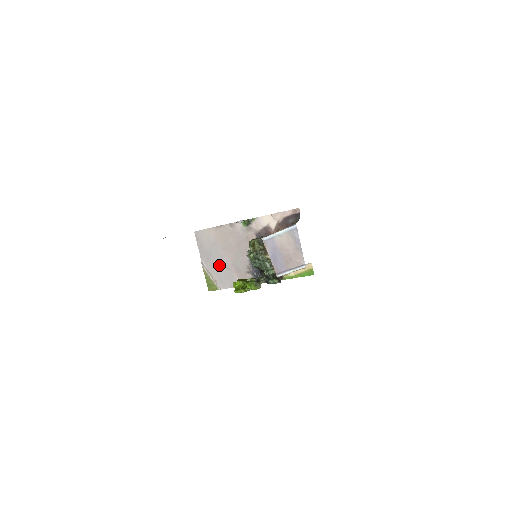
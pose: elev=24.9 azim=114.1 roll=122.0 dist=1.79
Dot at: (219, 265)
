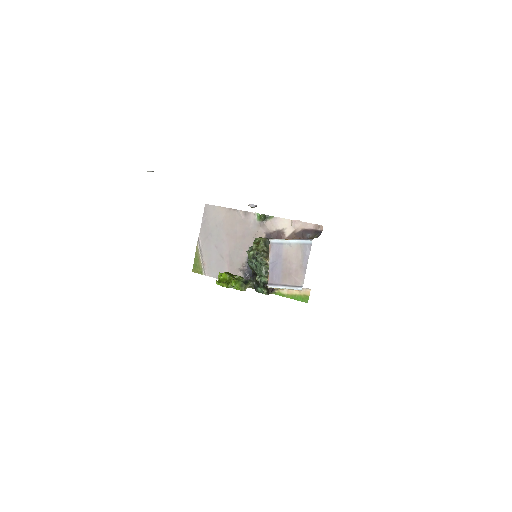
Dot at: (215, 249)
